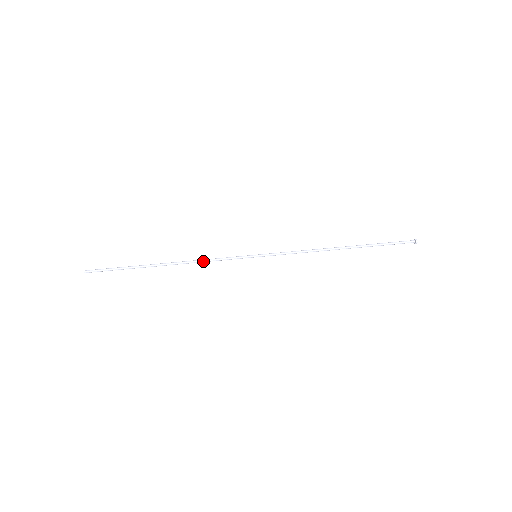
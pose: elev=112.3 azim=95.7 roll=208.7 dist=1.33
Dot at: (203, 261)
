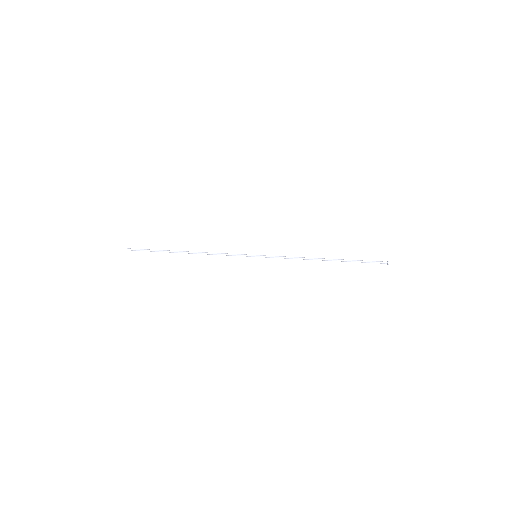
Dot at: (215, 254)
